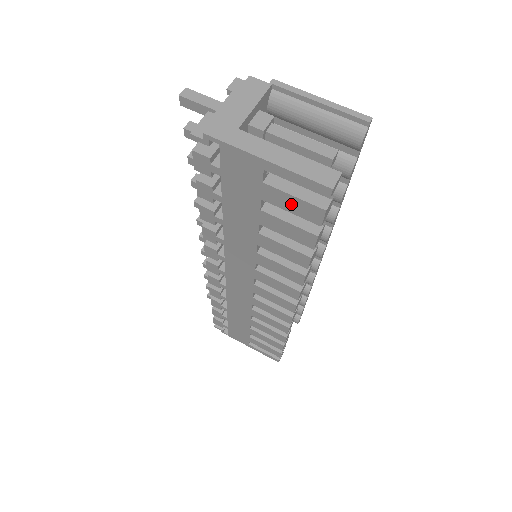
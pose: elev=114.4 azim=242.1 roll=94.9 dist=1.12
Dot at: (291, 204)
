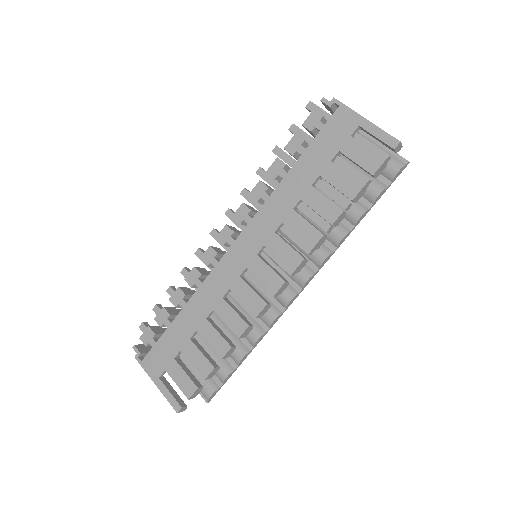
Dot at: (361, 155)
